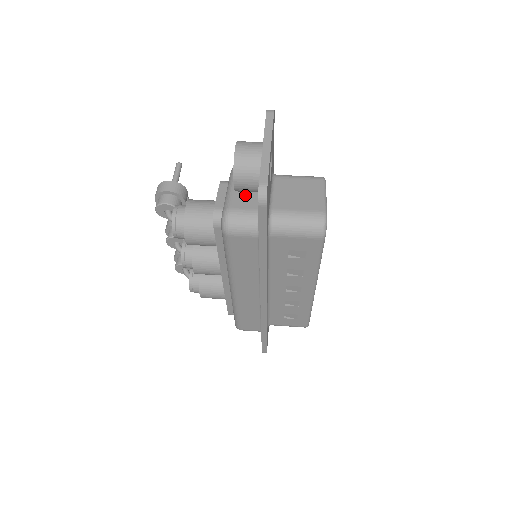
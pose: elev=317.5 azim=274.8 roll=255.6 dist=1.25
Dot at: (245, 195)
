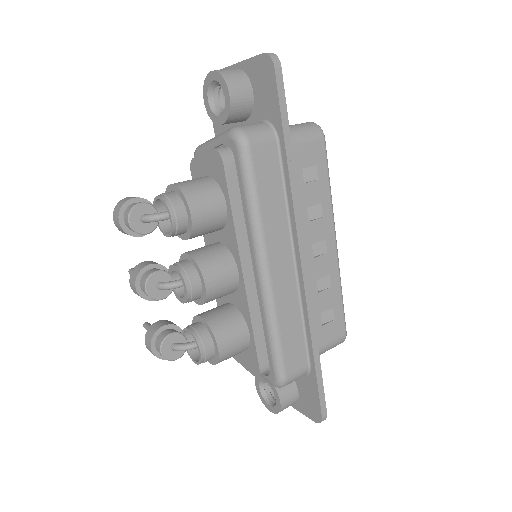
Dot at: occluded
